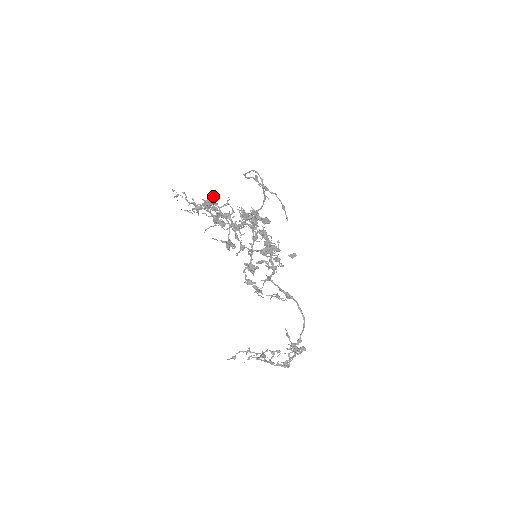
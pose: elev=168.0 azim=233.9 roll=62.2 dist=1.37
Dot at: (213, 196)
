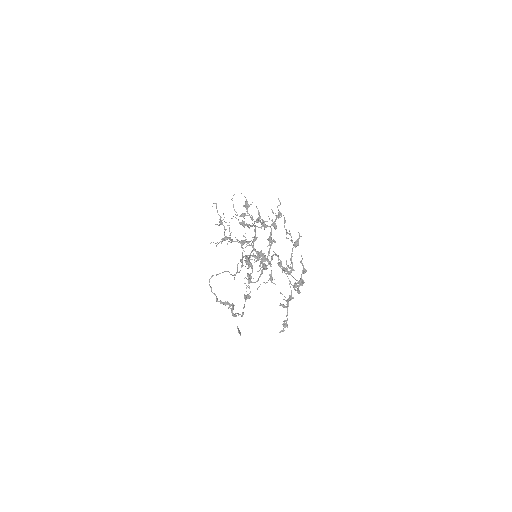
Dot at: occluded
